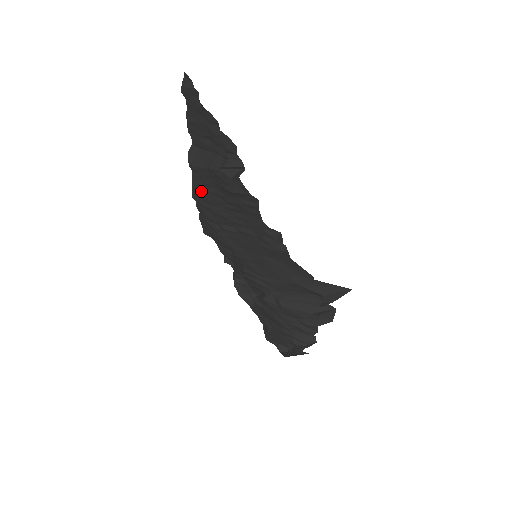
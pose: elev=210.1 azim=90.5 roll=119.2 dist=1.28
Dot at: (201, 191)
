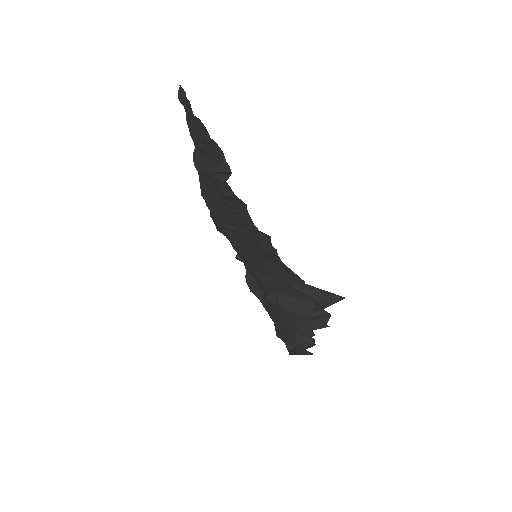
Dot at: (207, 191)
